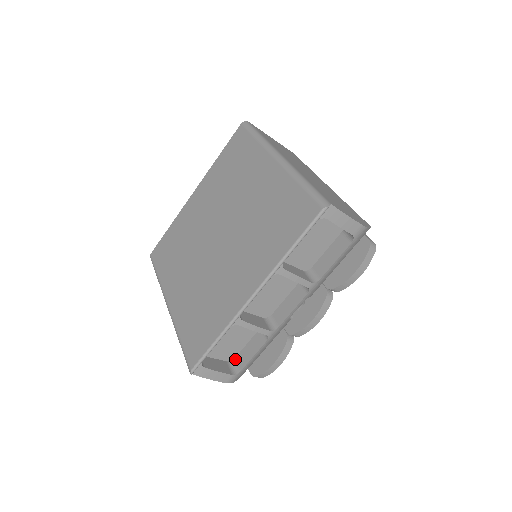
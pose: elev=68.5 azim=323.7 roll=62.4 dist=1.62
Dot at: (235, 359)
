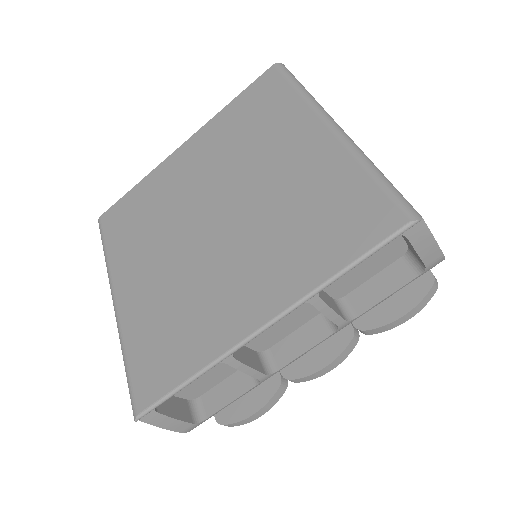
Dot at: (200, 398)
